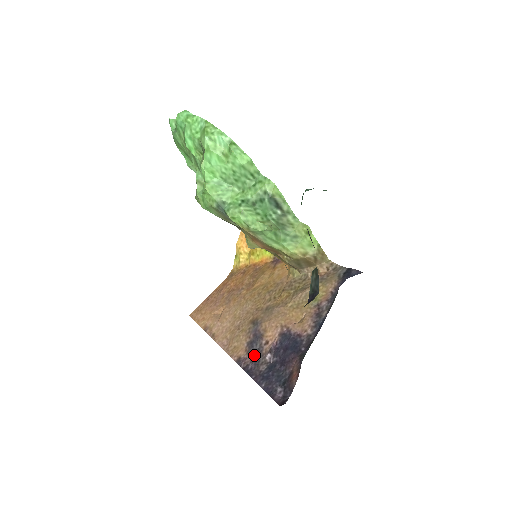
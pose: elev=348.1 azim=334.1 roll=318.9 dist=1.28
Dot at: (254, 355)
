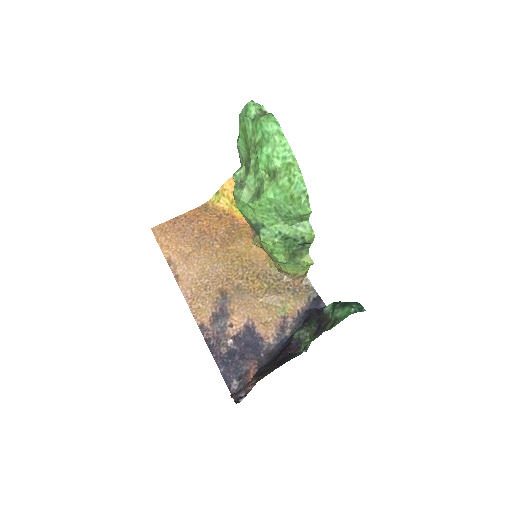
Dot at: (217, 331)
